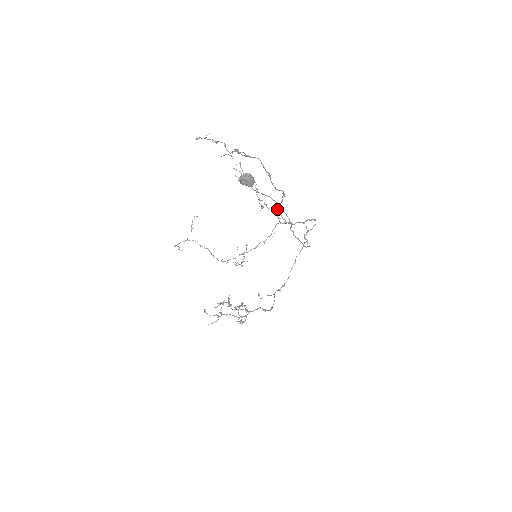
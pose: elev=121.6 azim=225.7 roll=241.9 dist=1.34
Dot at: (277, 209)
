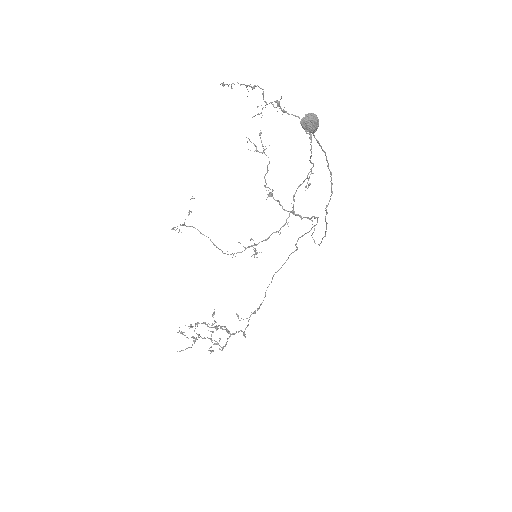
Dot at: (295, 192)
